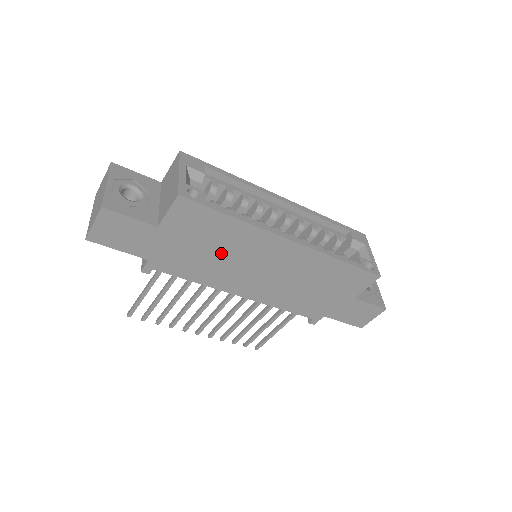
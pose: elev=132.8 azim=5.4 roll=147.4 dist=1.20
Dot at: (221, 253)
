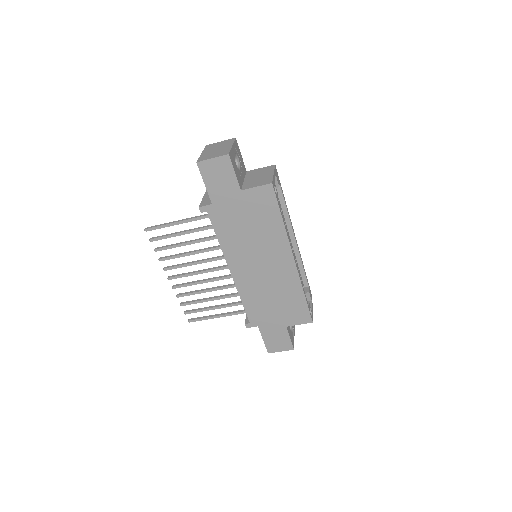
Dot at: (253, 234)
